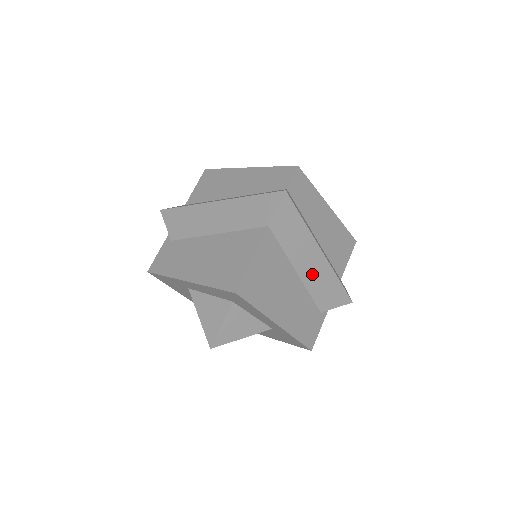
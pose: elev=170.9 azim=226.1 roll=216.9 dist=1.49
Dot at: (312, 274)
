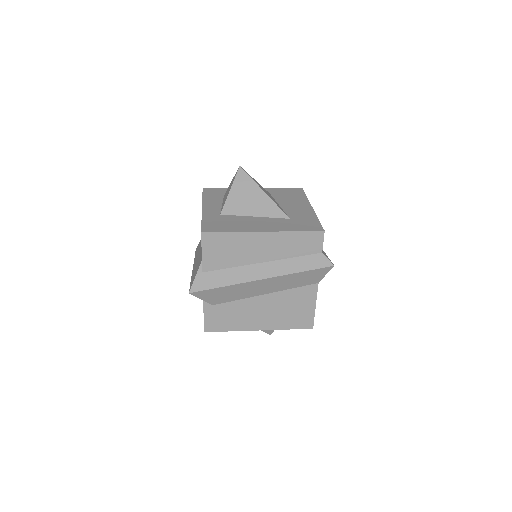
Dot at: occluded
